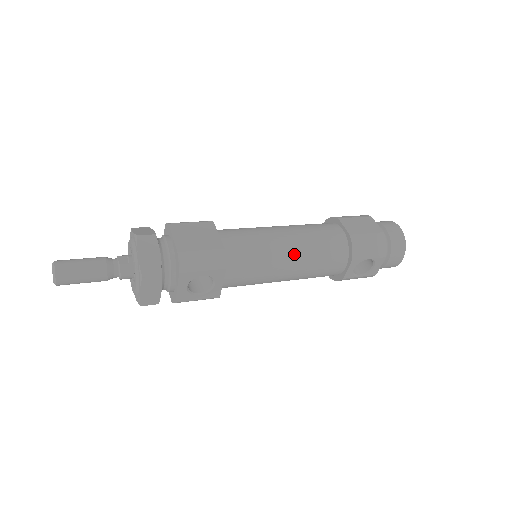
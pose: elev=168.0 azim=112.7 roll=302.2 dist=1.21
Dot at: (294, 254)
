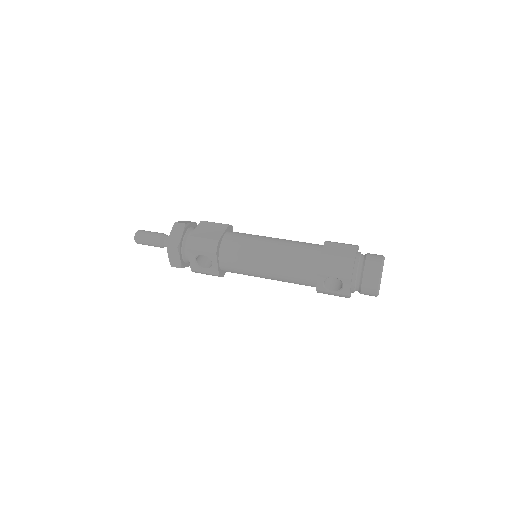
Dot at: (271, 257)
